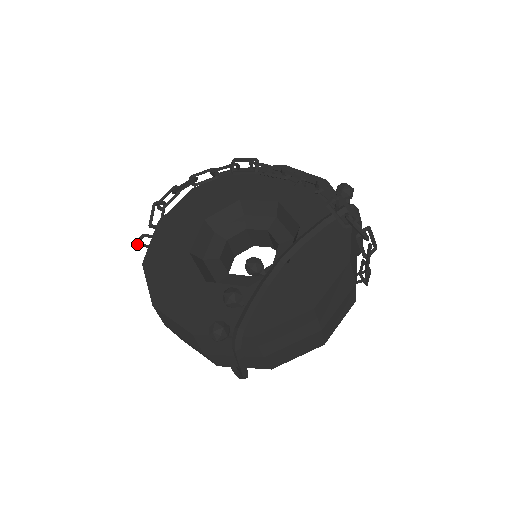
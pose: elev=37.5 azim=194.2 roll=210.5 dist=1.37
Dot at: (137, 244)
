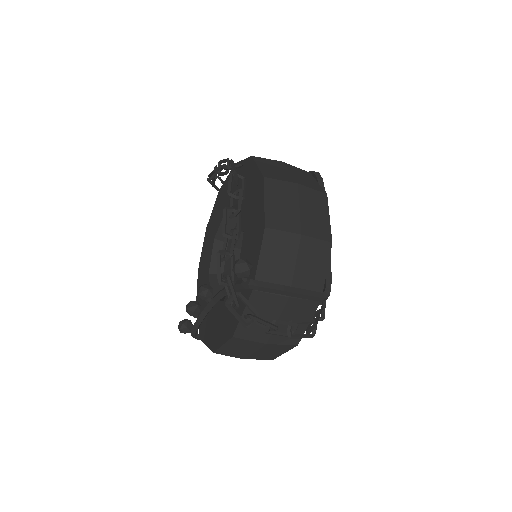
Dot at: occluded
